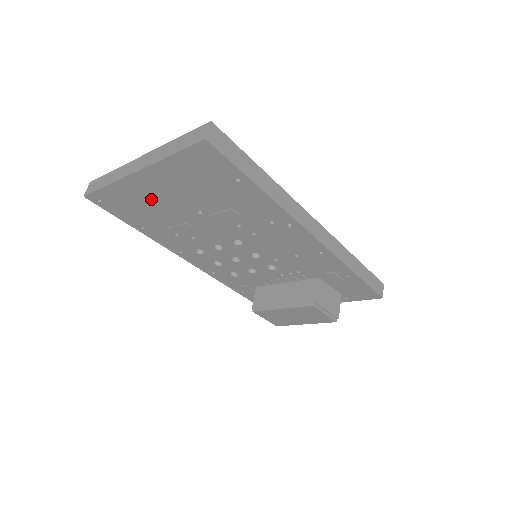
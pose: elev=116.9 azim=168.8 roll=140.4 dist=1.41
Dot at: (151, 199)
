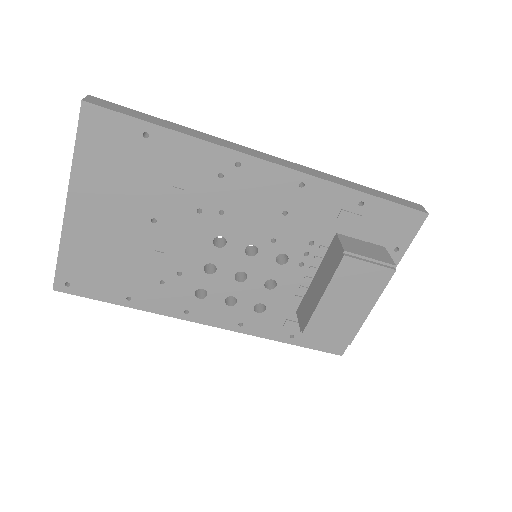
Dot at: (103, 239)
